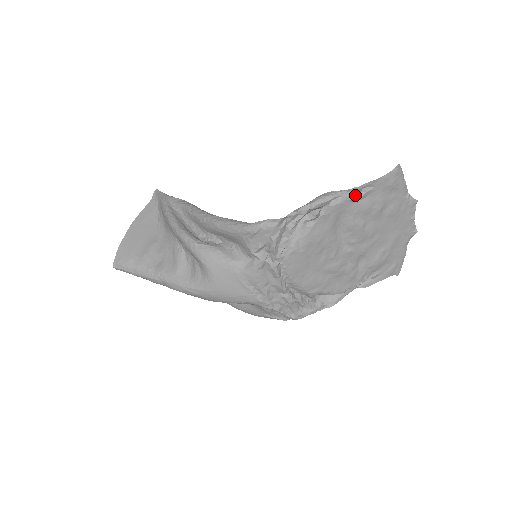
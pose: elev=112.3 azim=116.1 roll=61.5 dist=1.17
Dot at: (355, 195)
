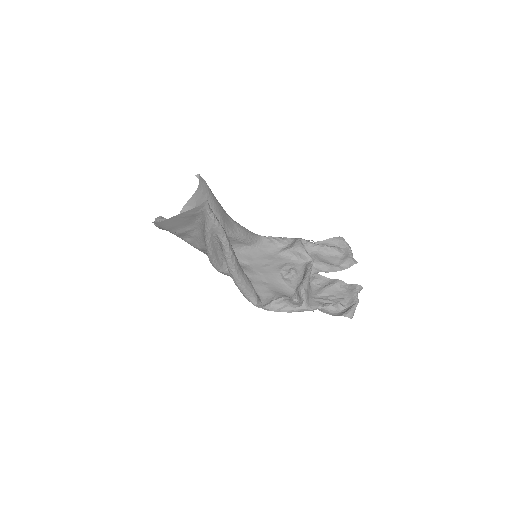
Dot at: (320, 307)
